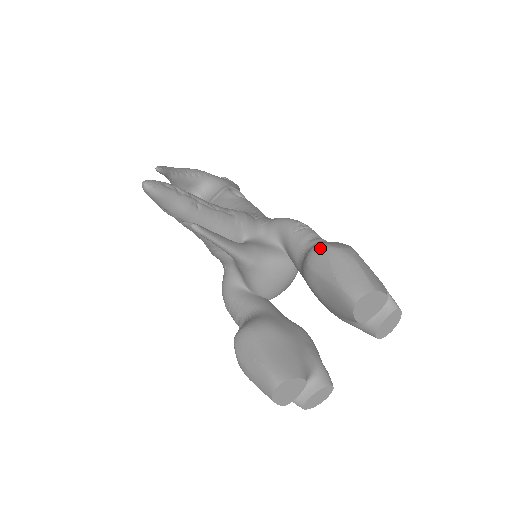
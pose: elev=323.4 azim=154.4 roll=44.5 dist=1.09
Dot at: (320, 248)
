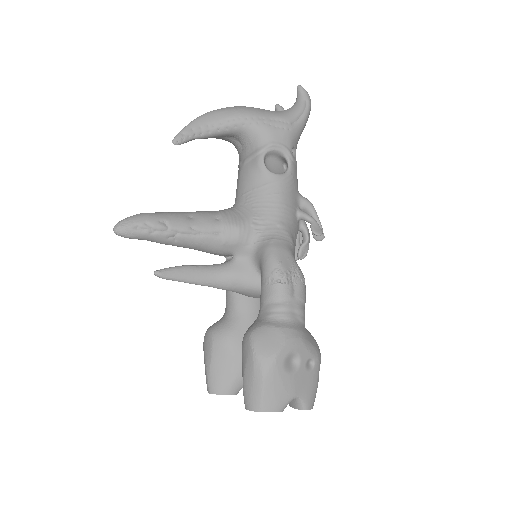
Dot at: (248, 342)
